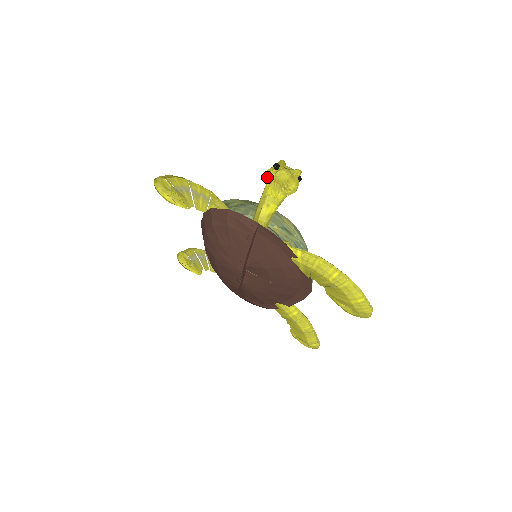
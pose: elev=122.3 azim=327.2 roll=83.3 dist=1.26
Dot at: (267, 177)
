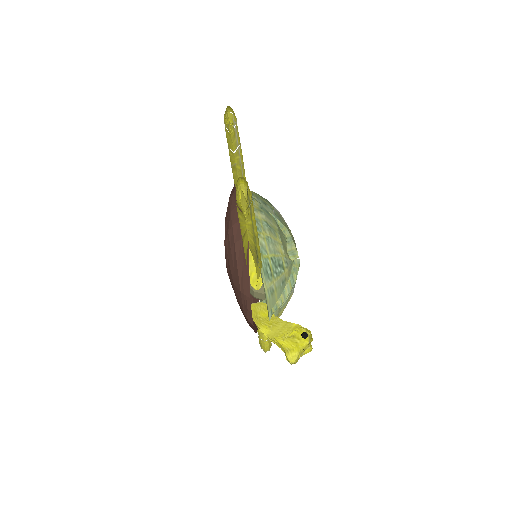
Dot at: occluded
